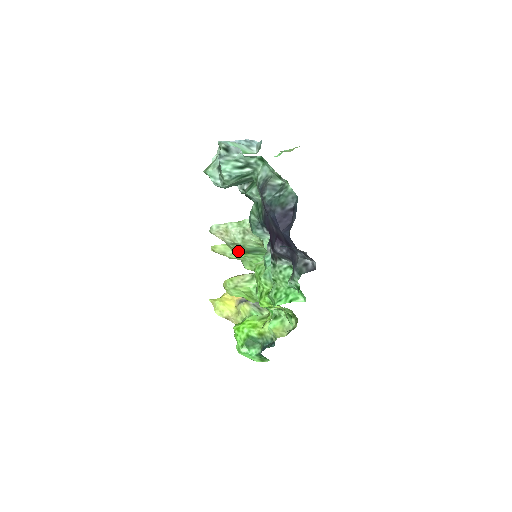
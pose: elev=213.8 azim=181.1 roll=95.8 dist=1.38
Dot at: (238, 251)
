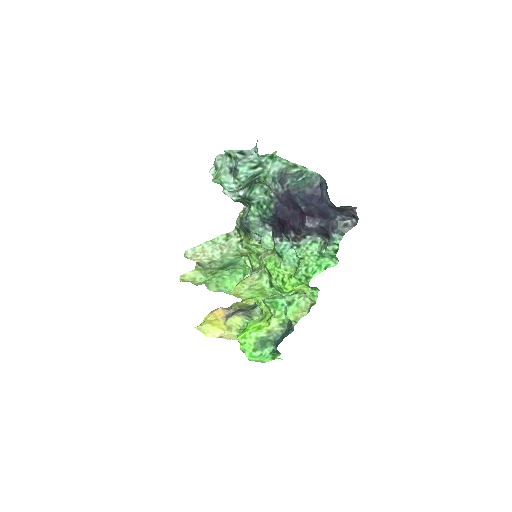
Dot at: (209, 272)
